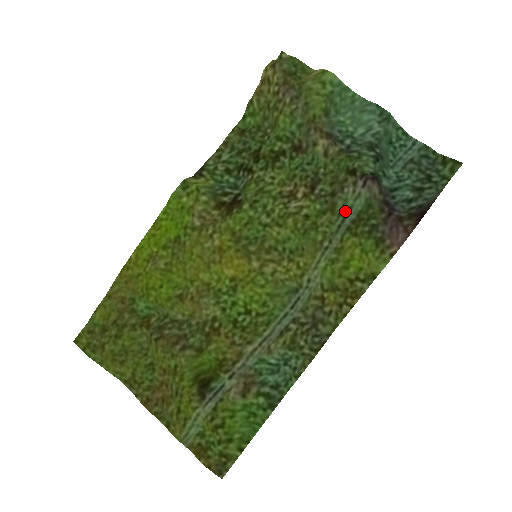
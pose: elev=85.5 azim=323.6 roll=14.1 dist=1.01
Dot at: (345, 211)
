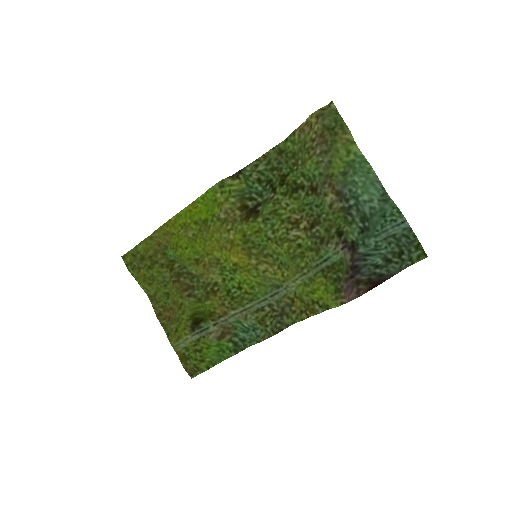
Dot at: (325, 257)
